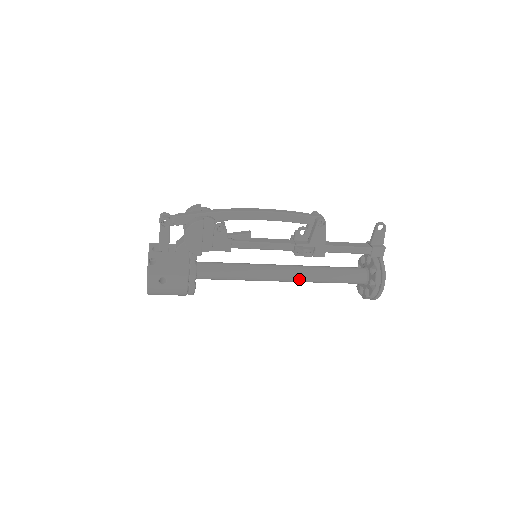
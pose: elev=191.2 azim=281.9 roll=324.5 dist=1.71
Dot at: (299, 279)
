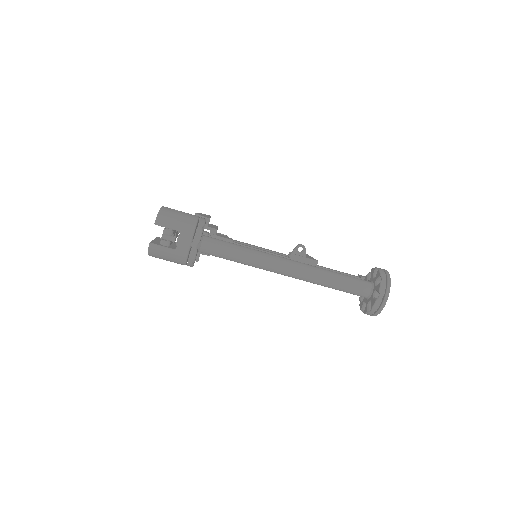
Dot at: (303, 264)
